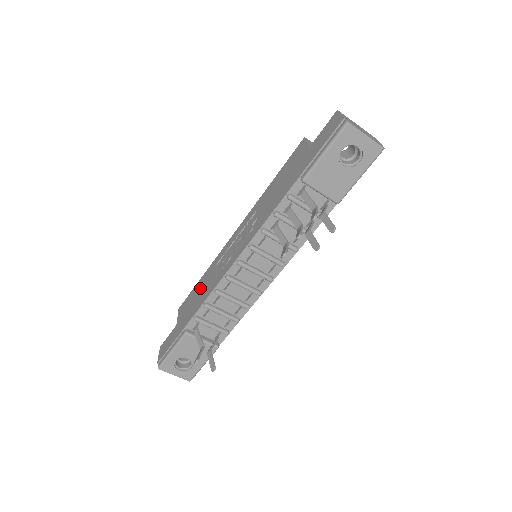
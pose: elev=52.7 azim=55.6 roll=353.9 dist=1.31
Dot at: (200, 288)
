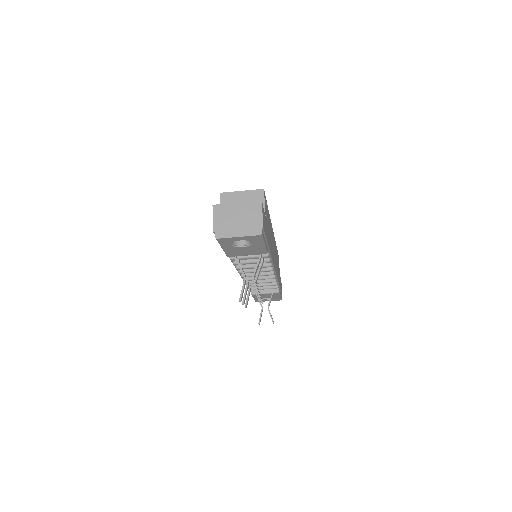
Dot at: occluded
